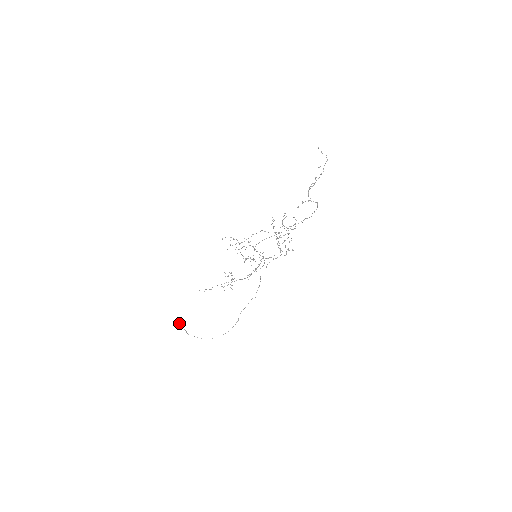
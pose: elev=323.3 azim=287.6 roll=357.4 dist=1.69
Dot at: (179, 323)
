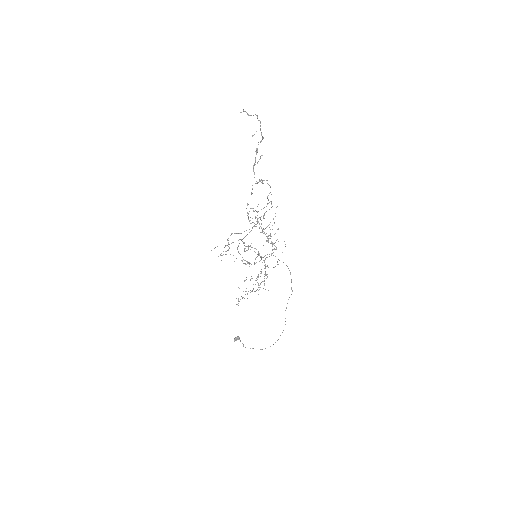
Dot at: (235, 337)
